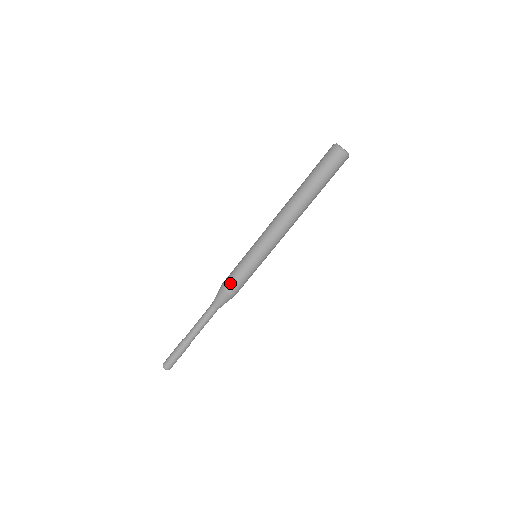
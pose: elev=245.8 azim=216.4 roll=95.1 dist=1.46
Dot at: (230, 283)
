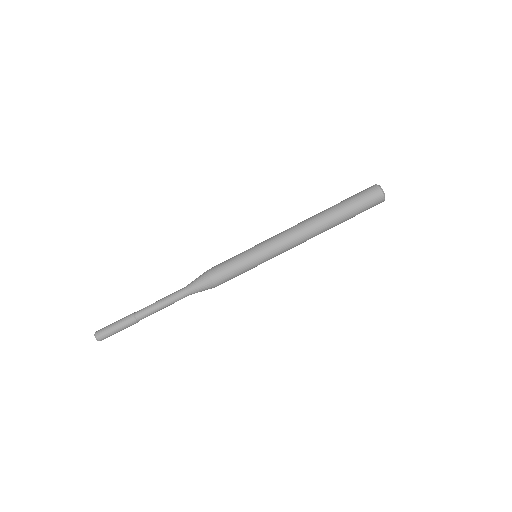
Dot at: (221, 275)
